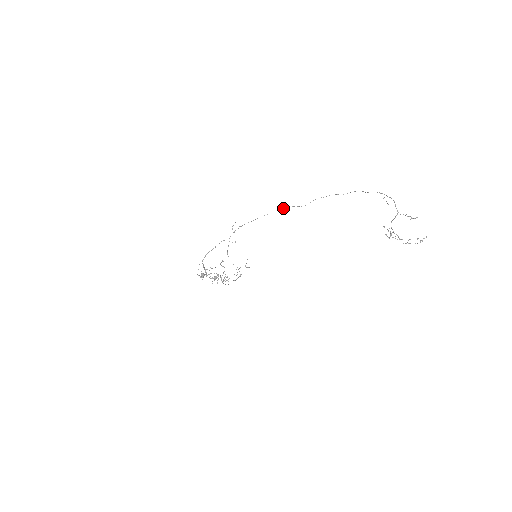
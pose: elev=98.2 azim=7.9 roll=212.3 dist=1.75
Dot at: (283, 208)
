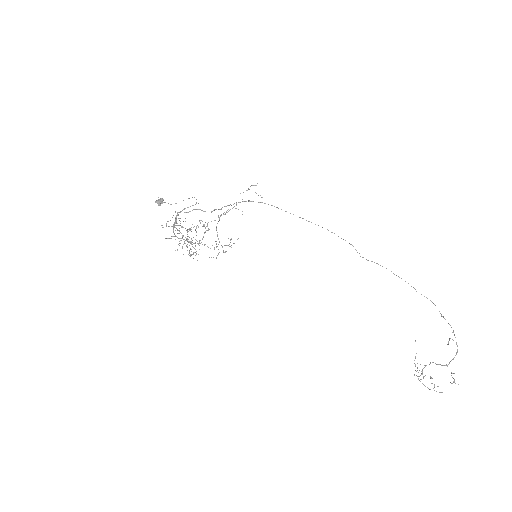
Dot at: occluded
